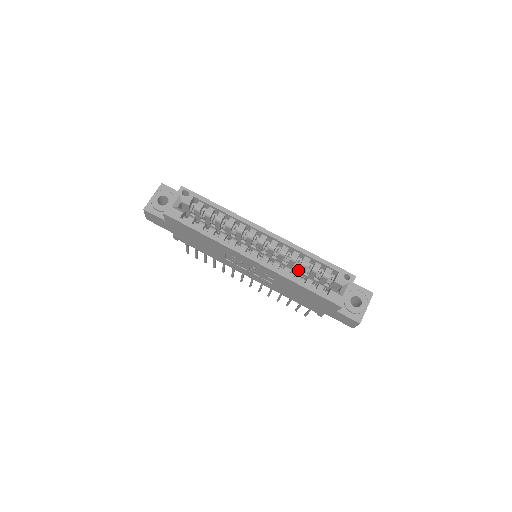
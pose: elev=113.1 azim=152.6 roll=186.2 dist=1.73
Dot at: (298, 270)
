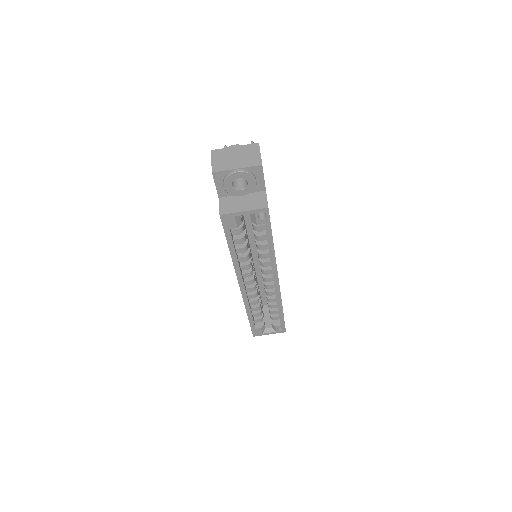
Dot at: occluded
